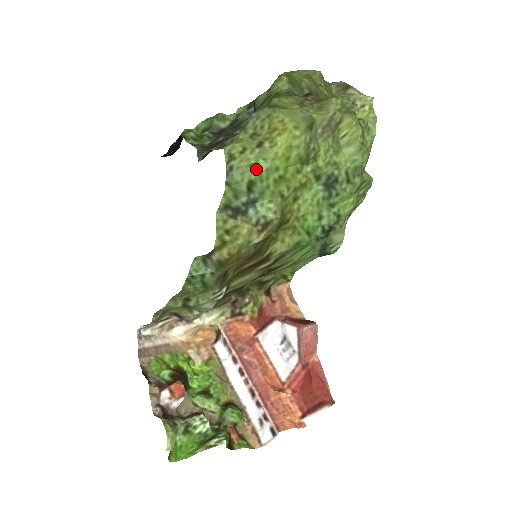
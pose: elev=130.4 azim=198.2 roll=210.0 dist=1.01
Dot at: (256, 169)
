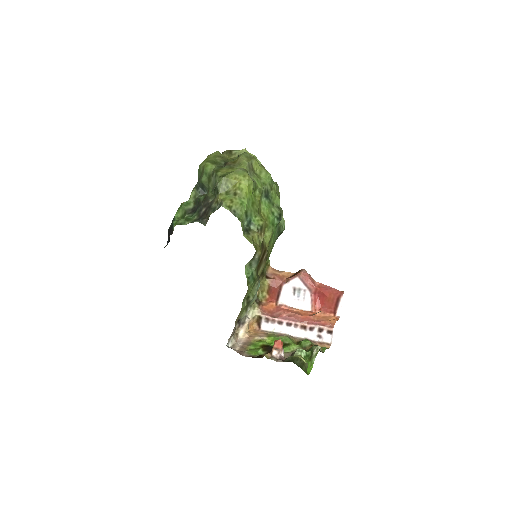
Dot at: (244, 205)
